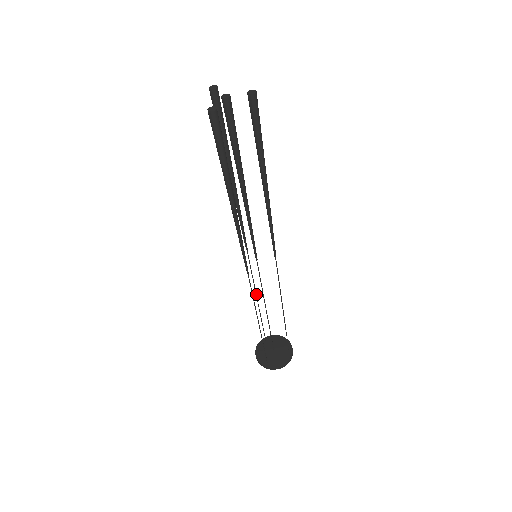
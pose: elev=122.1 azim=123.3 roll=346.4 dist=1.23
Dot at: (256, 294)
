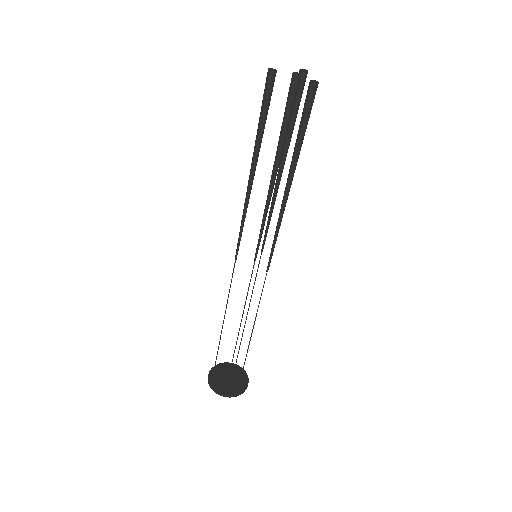
Dot at: occluded
